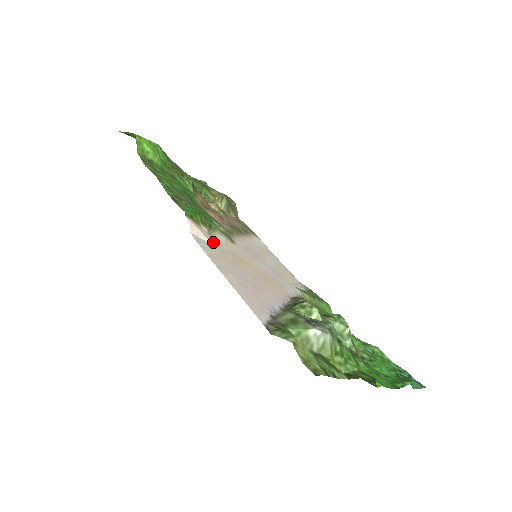
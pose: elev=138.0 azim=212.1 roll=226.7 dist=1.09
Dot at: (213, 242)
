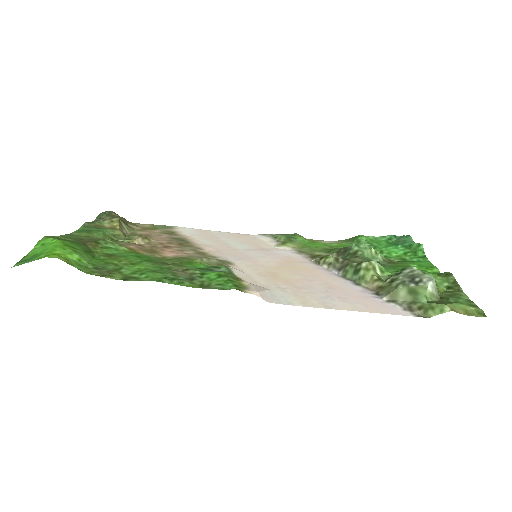
Dot at: (260, 286)
